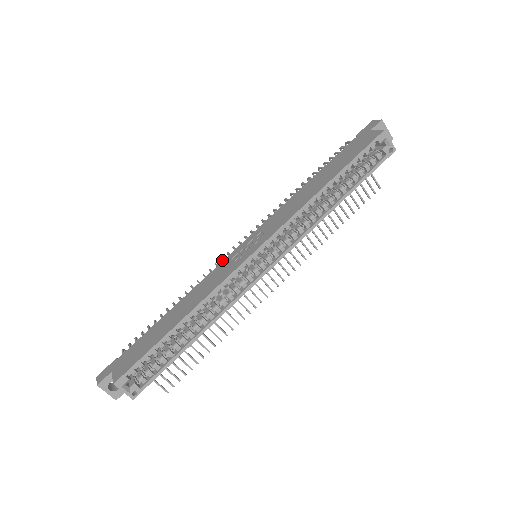
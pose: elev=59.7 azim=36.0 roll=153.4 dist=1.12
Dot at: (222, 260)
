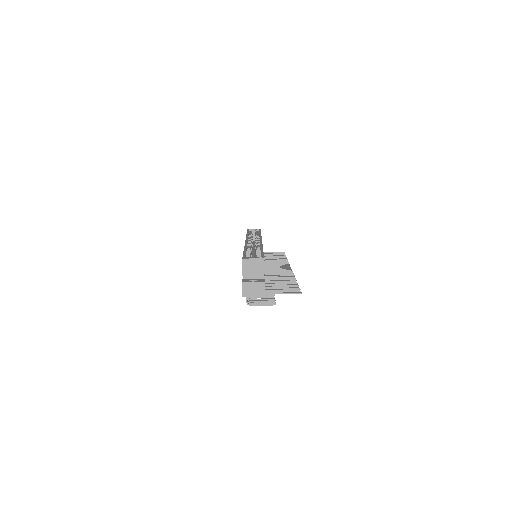
Dot at: occluded
